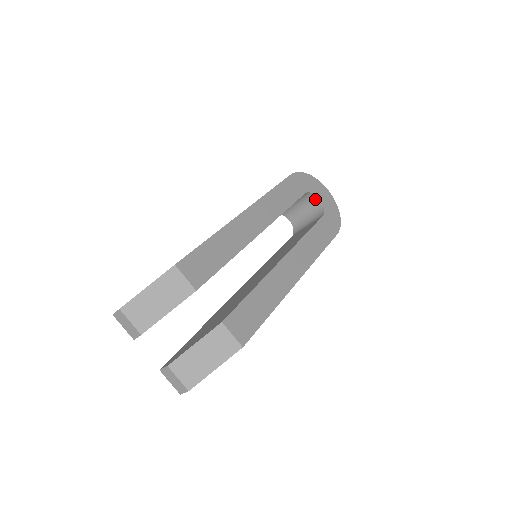
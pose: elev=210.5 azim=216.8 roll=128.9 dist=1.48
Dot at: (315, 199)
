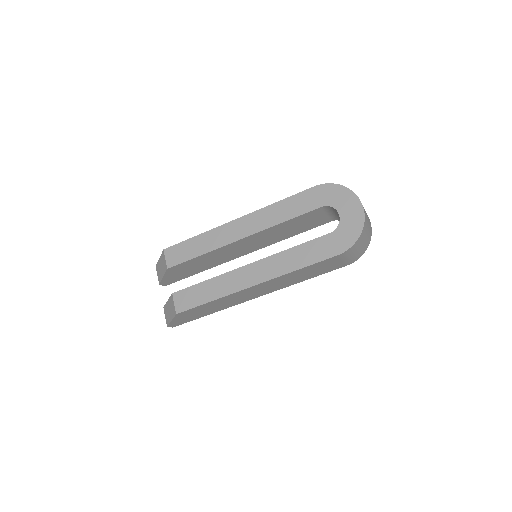
Dot at: (339, 213)
